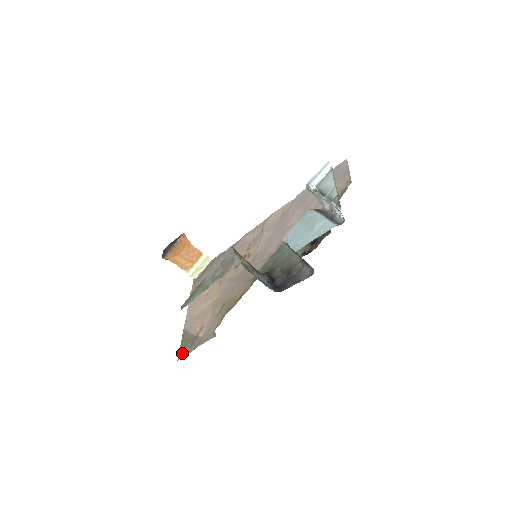
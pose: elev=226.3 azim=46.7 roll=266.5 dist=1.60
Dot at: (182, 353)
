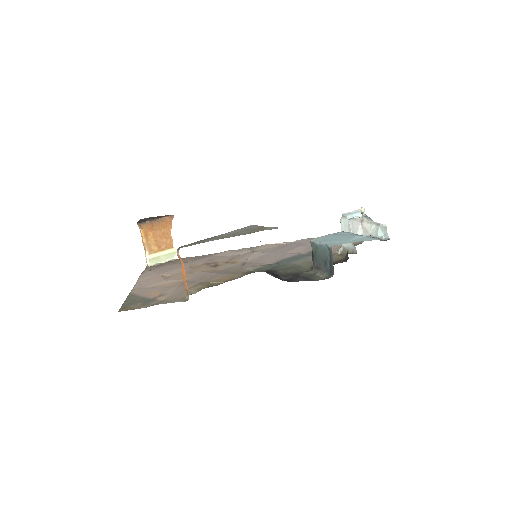
Dot at: (127, 307)
